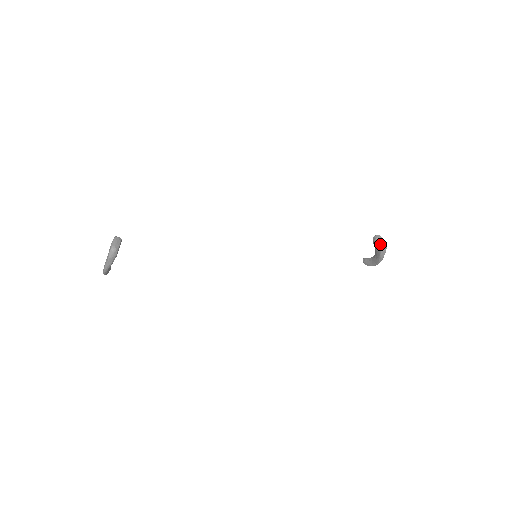
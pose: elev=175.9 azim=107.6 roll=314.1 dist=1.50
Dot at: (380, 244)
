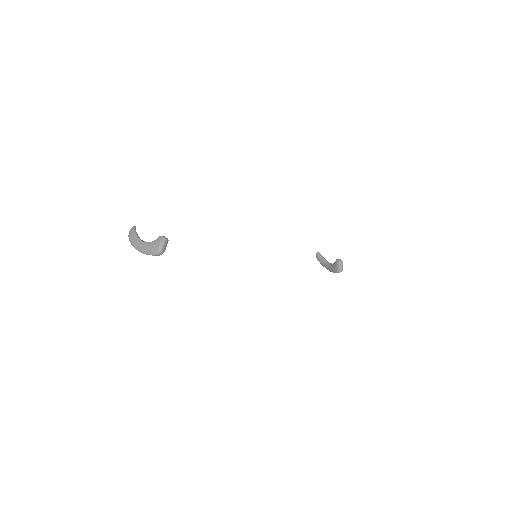
Dot at: (339, 269)
